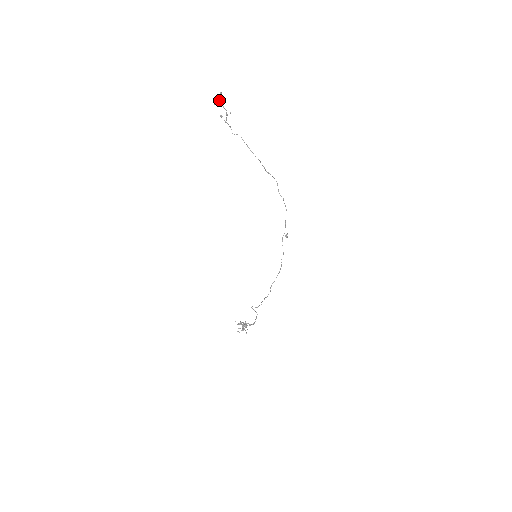
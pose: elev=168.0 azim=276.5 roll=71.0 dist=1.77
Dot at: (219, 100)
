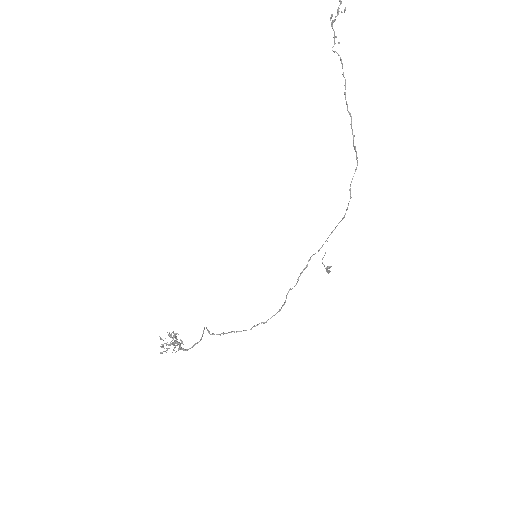
Dot at: out of frame
